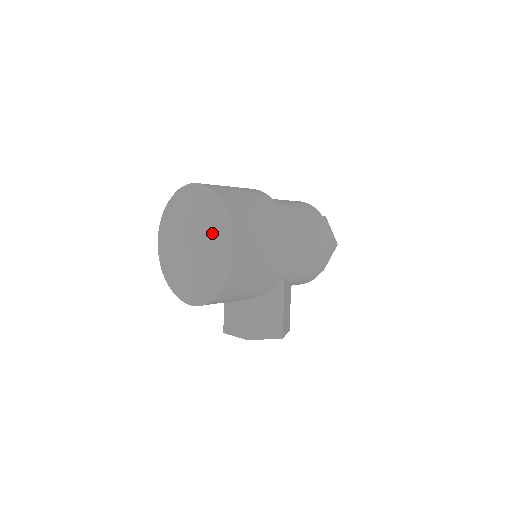
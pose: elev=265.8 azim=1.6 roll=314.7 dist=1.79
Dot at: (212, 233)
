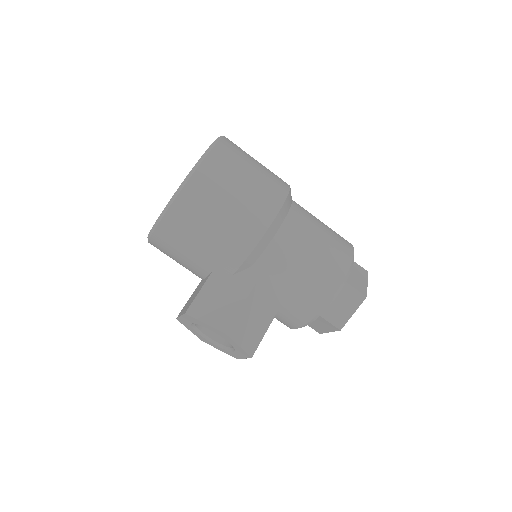
Dot at: occluded
